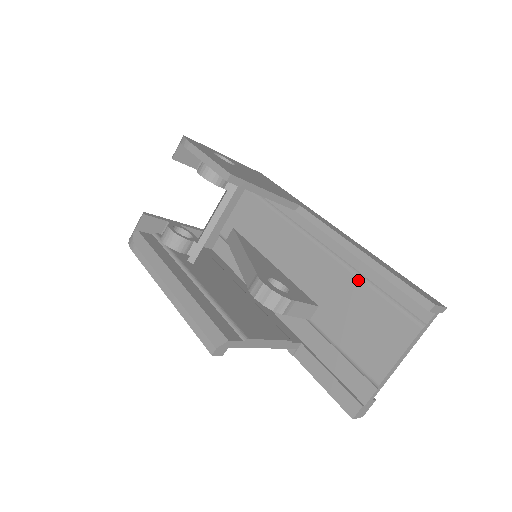
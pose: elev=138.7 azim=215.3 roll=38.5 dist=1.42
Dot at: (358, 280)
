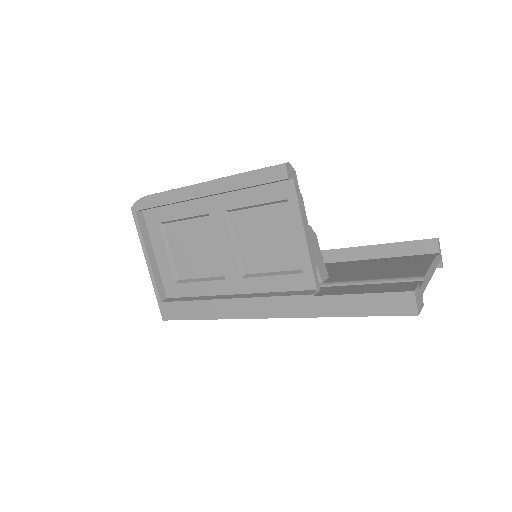
Dot at: (361, 262)
